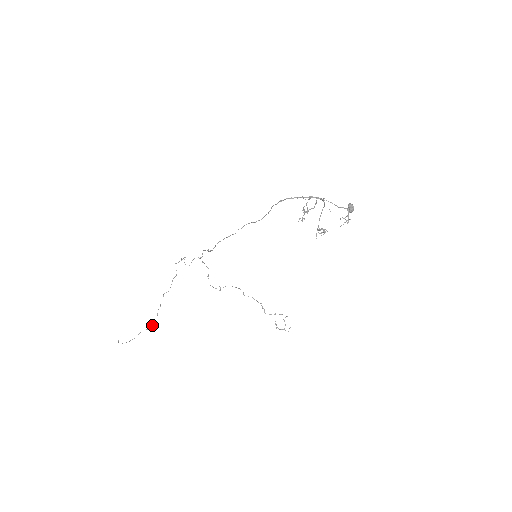
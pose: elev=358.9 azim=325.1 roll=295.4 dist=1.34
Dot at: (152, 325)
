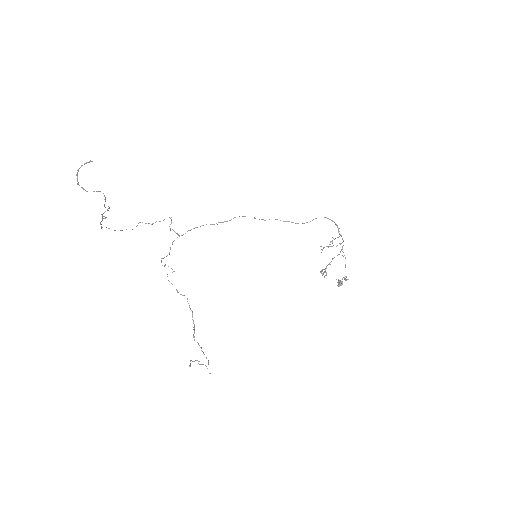
Dot at: occluded
